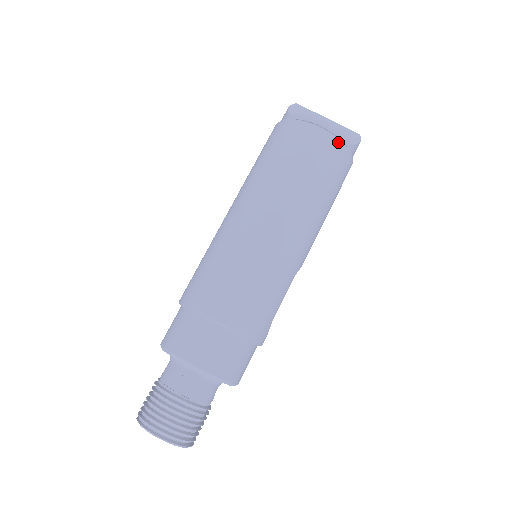
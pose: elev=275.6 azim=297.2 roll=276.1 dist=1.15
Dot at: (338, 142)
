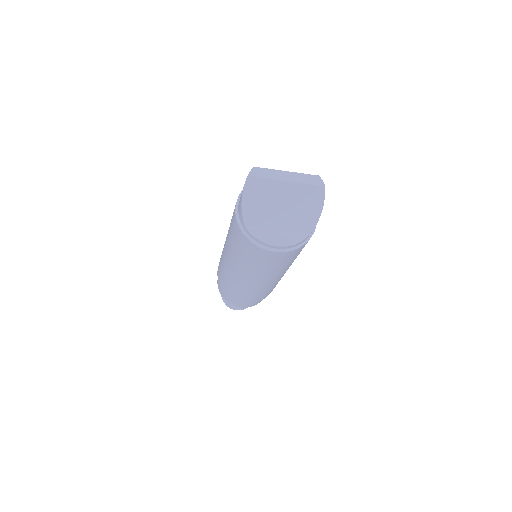
Dot at: (295, 250)
